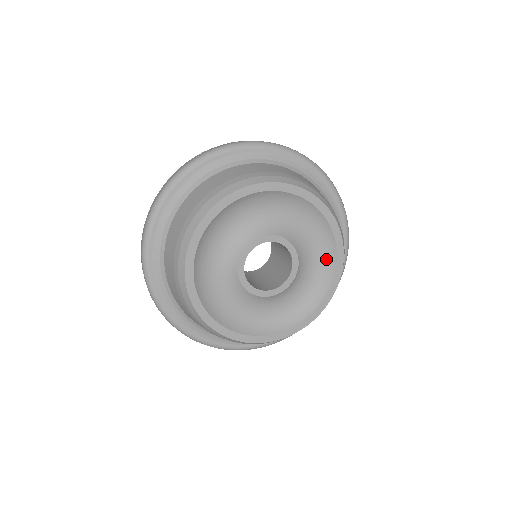
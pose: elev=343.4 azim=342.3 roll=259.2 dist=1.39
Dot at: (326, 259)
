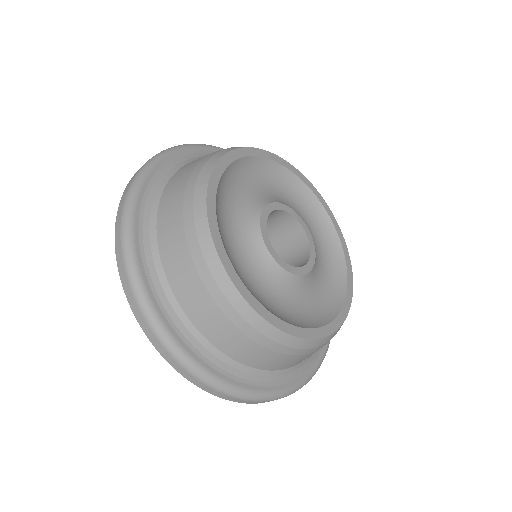
Dot at: (335, 265)
